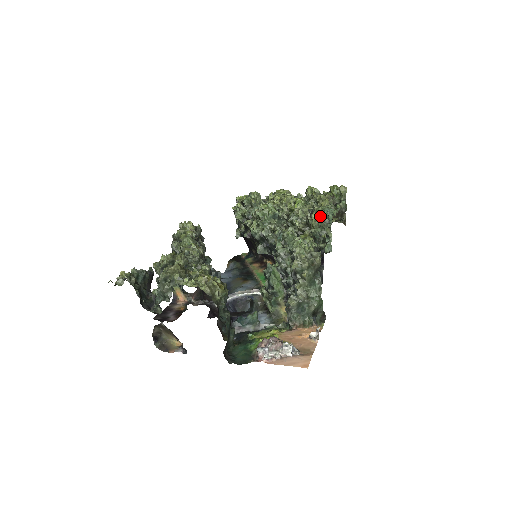
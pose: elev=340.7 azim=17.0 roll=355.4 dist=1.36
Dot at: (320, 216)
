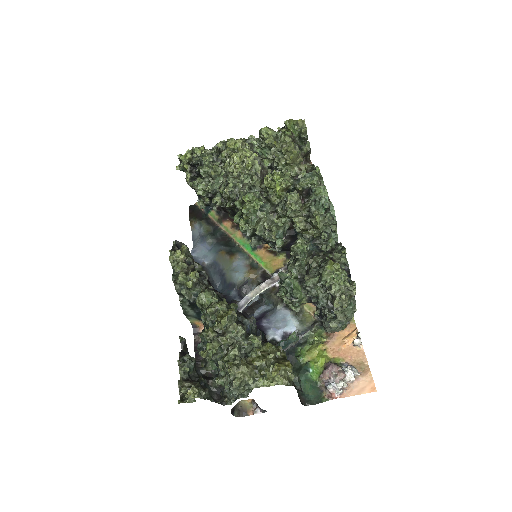
Dot at: (318, 208)
